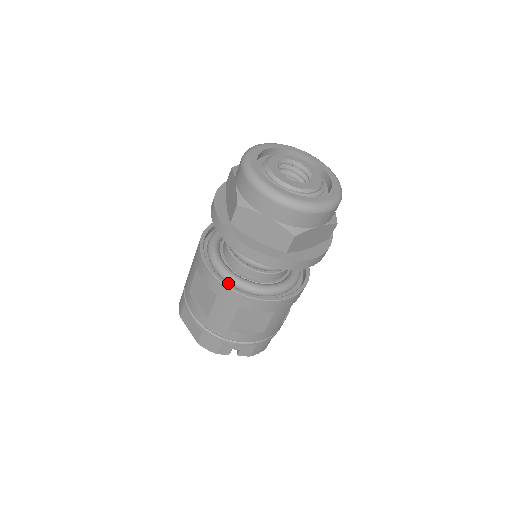
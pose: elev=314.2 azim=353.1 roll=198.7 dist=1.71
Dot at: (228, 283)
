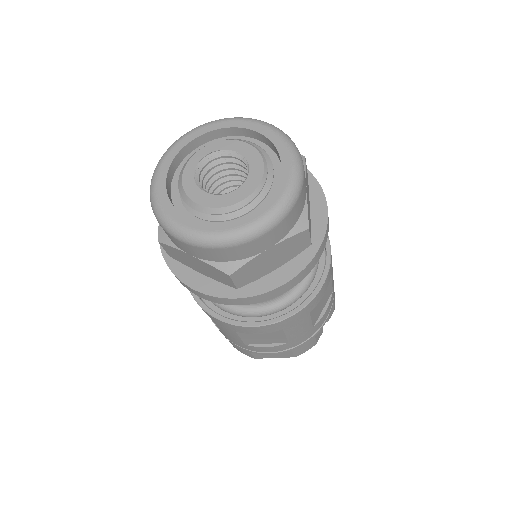
Dot at: (279, 312)
